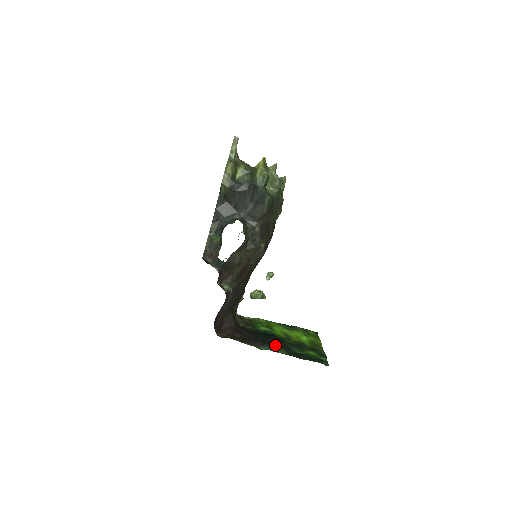
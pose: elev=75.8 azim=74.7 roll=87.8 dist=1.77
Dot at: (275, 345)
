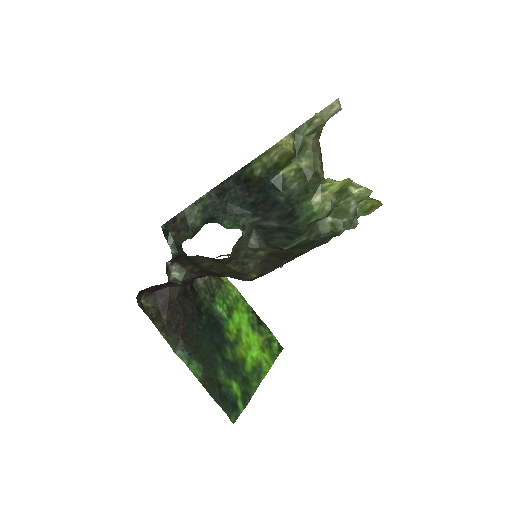
Dot at: (200, 355)
